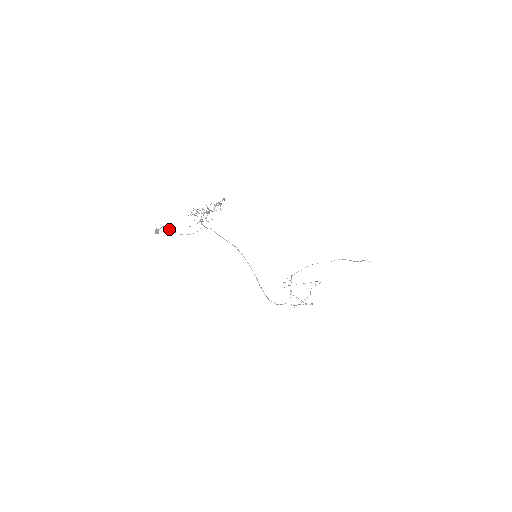
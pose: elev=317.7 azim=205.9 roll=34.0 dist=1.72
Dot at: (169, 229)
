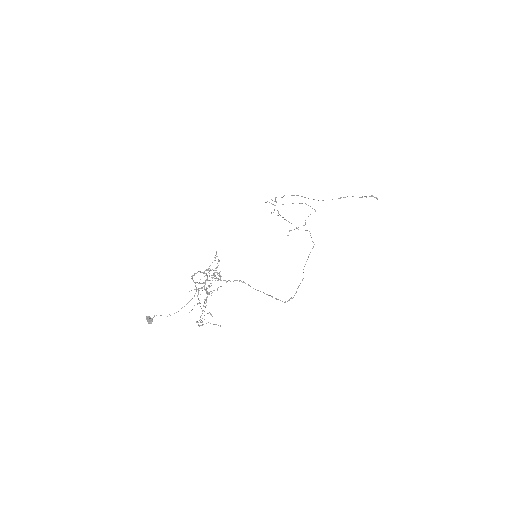
Dot at: occluded
